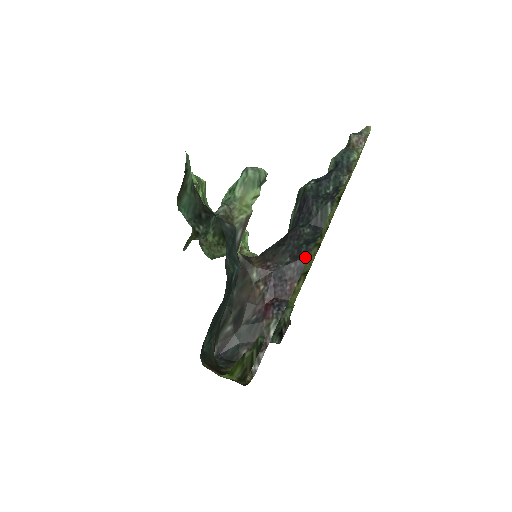
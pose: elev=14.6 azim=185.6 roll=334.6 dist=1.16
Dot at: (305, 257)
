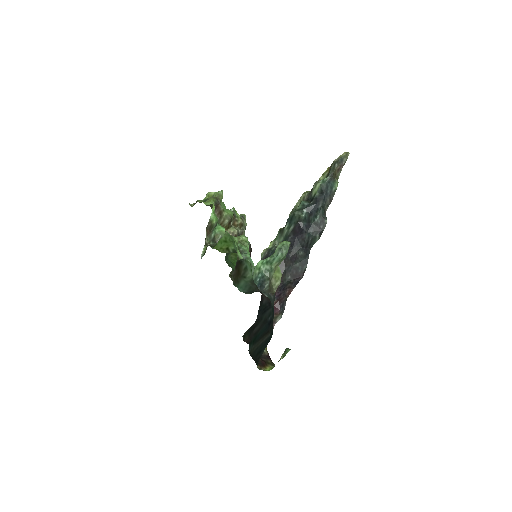
Dot at: (301, 277)
